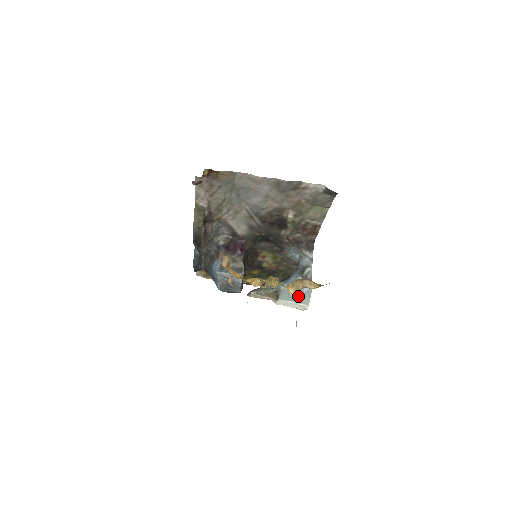
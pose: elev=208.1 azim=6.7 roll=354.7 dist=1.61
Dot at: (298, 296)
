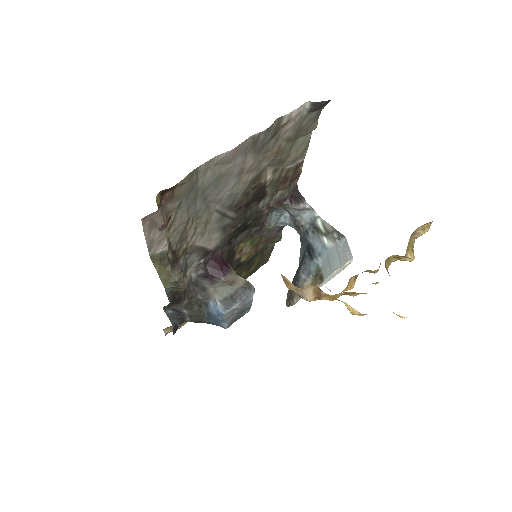
Dot at: (339, 259)
